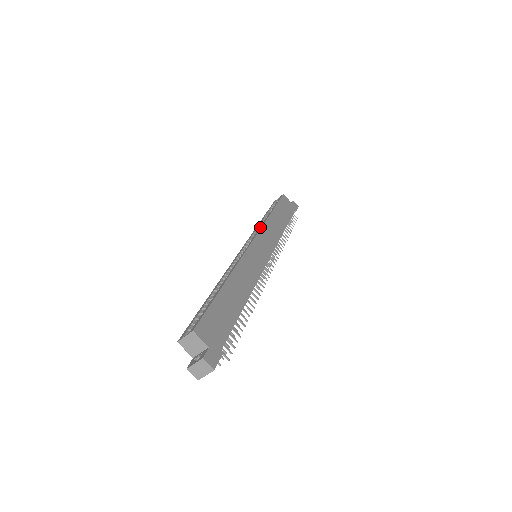
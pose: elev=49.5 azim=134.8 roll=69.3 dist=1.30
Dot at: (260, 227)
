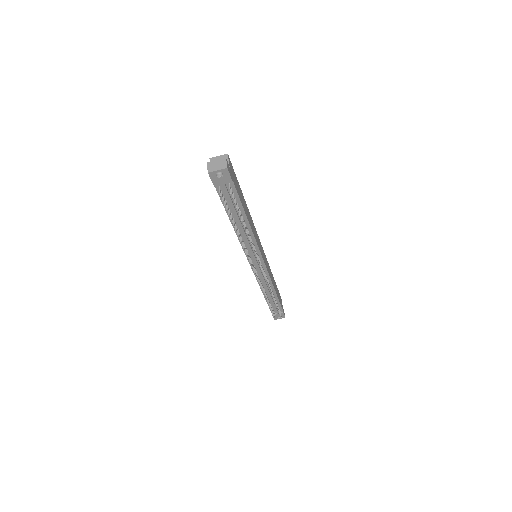
Dot at: occluded
